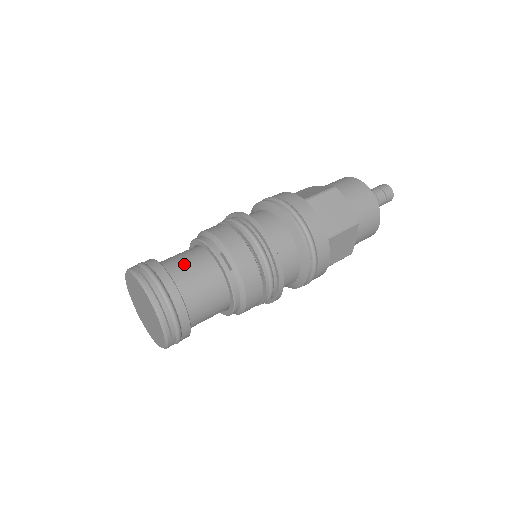
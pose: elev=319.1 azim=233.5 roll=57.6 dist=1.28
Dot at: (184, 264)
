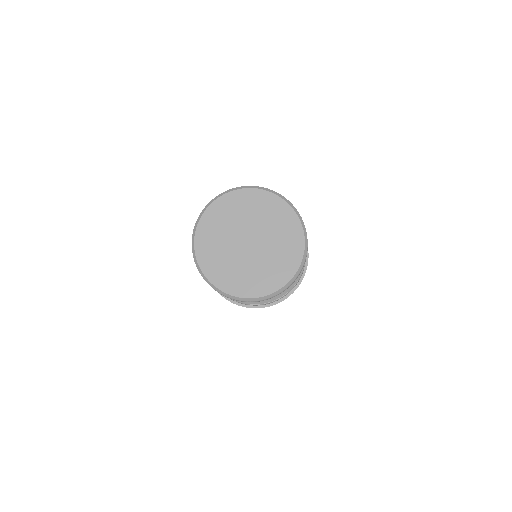
Dot at: occluded
